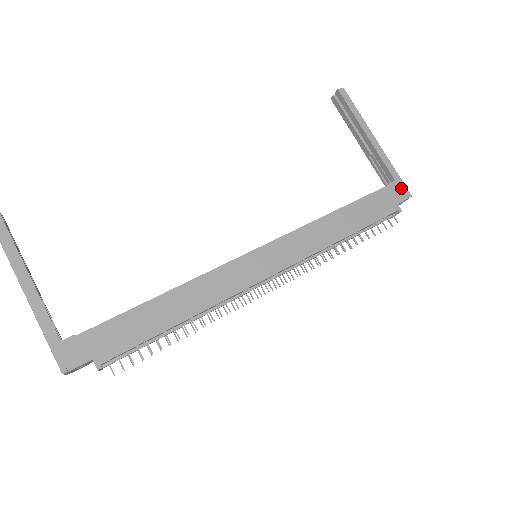
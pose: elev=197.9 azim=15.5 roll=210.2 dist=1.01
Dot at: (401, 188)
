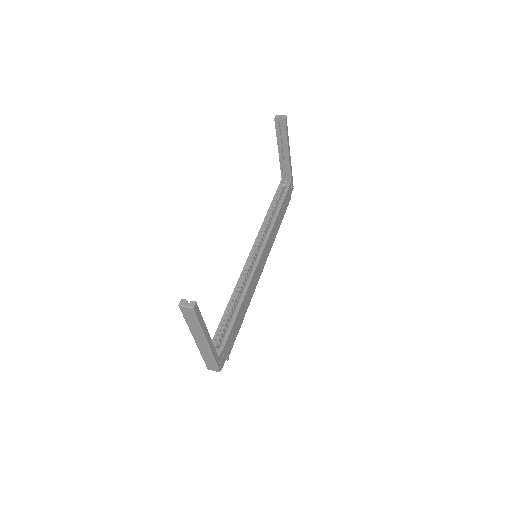
Dot at: (292, 184)
